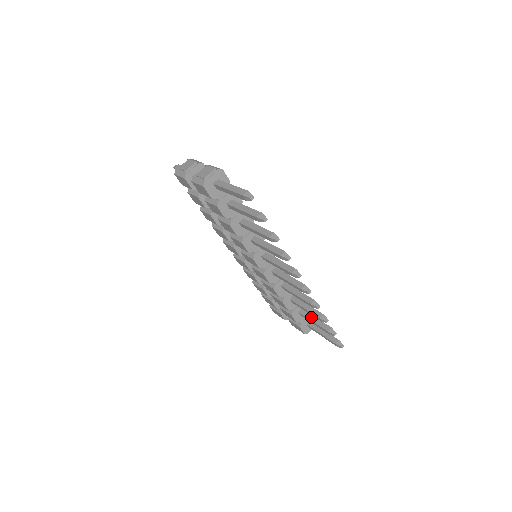
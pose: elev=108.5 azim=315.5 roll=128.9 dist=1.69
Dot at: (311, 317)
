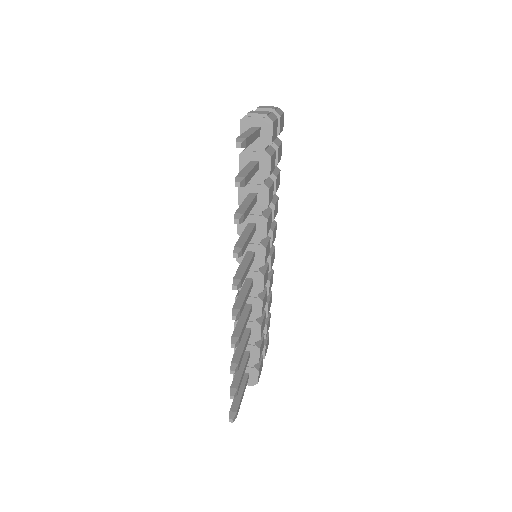
Dot at: (242, 364)
